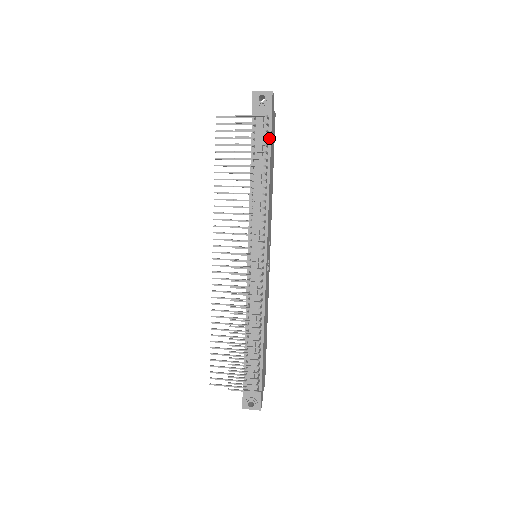
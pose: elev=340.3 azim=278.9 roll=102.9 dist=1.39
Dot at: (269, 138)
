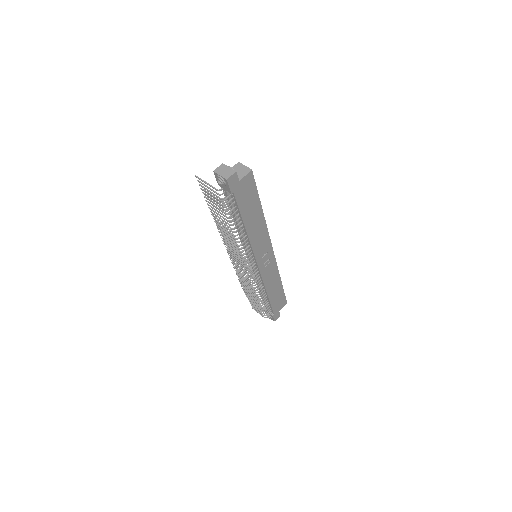
Dot at: (237, 206)
